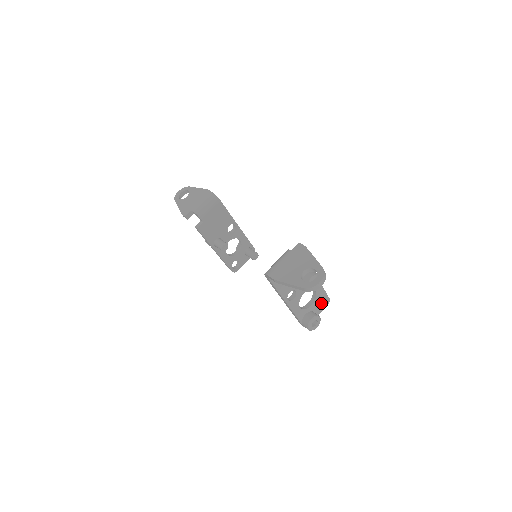
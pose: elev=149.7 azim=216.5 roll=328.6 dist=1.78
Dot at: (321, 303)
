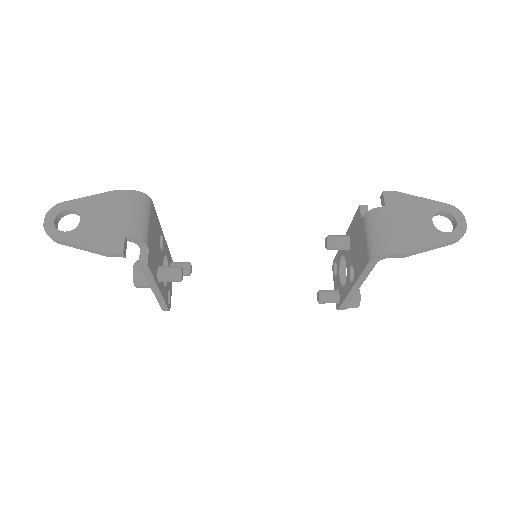
Dot at: (334, 272)
